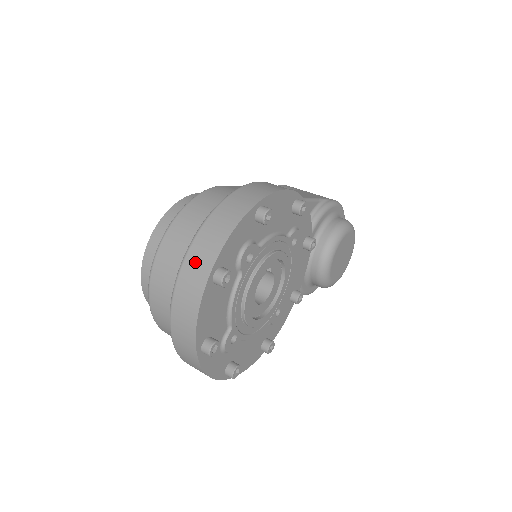
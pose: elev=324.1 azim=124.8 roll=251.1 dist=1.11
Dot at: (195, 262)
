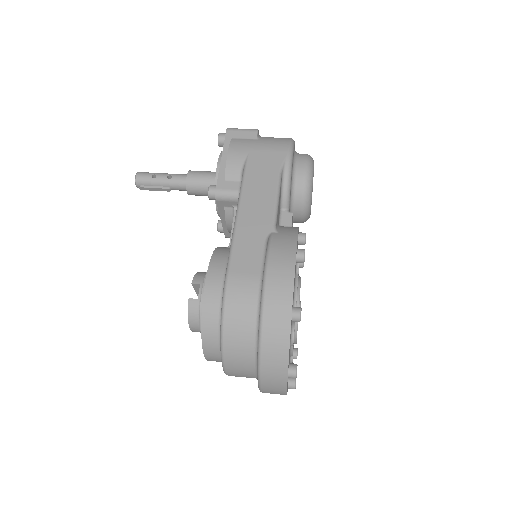
Dot at: (271, 377)
